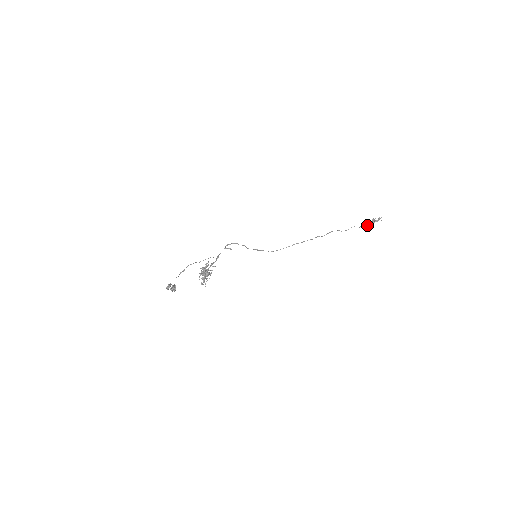
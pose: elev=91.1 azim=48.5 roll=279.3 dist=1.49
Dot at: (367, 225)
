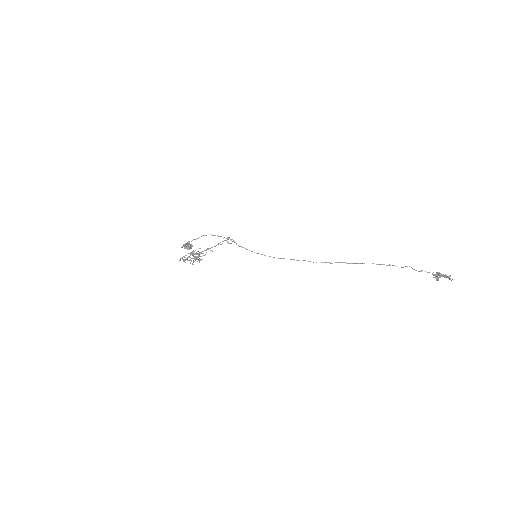
Dot at: occluded
